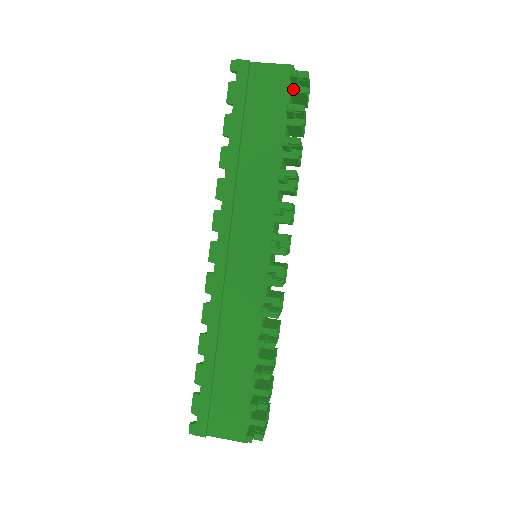
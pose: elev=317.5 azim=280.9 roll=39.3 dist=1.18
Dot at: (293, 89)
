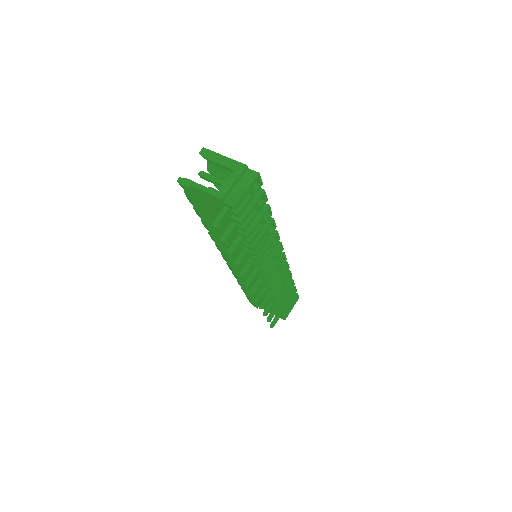
Dot at: (229, 212)
